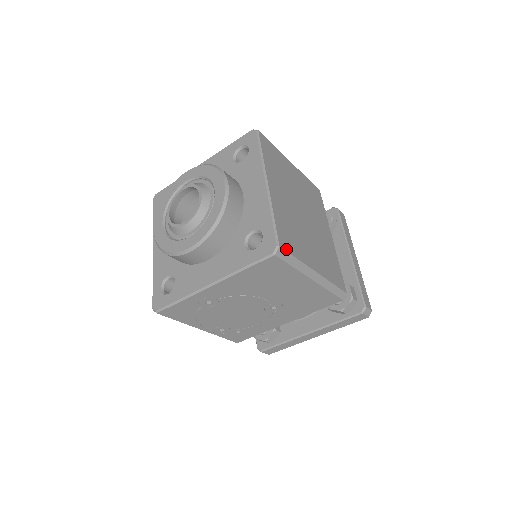
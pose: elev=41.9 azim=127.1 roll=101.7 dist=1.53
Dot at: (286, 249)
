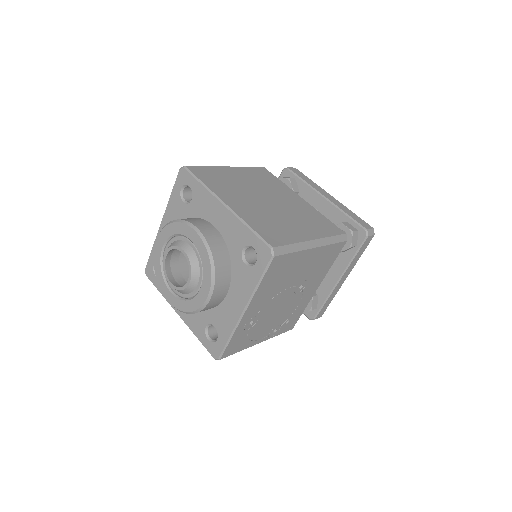
Dot at: (279, 245)
